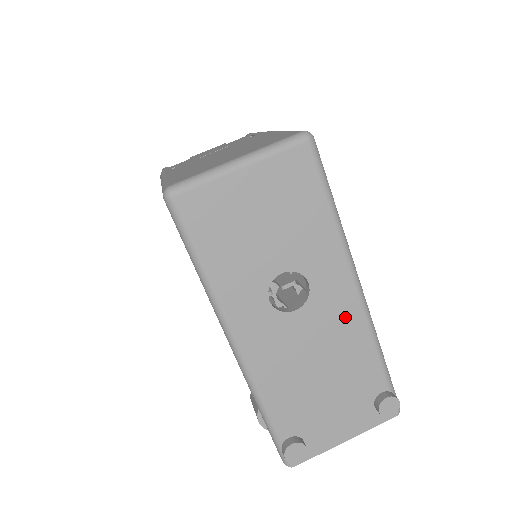
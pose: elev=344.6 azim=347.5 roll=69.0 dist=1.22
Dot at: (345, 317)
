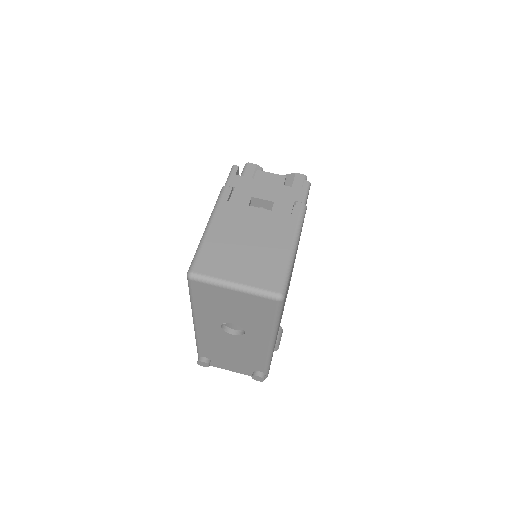
Dot at: (257, 348)
